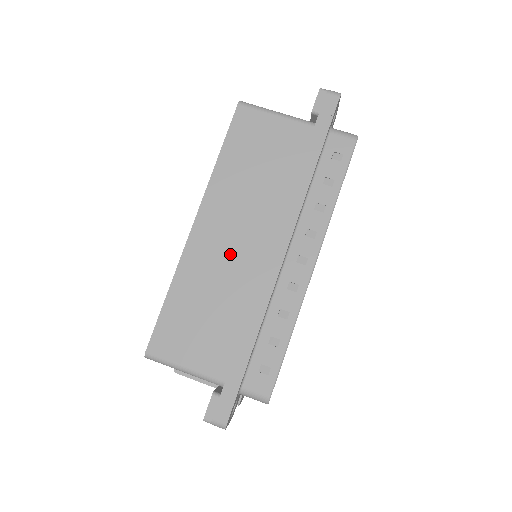
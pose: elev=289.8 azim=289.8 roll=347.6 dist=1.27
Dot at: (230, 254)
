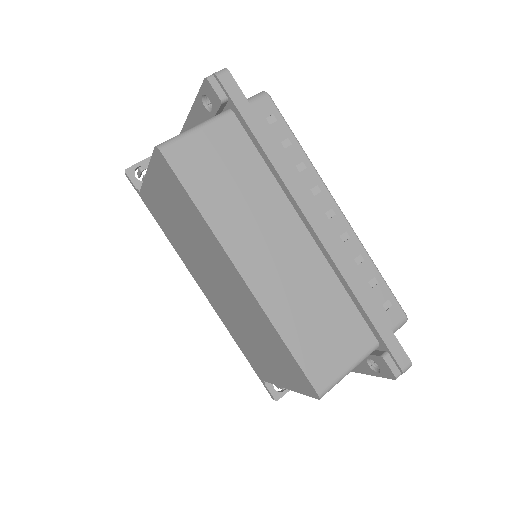
Dot at: (288, 264)
